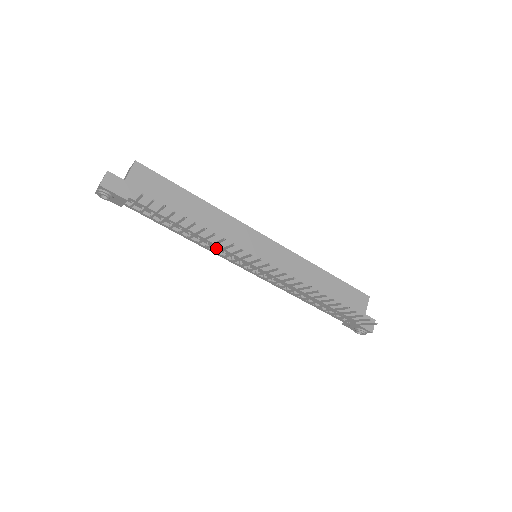
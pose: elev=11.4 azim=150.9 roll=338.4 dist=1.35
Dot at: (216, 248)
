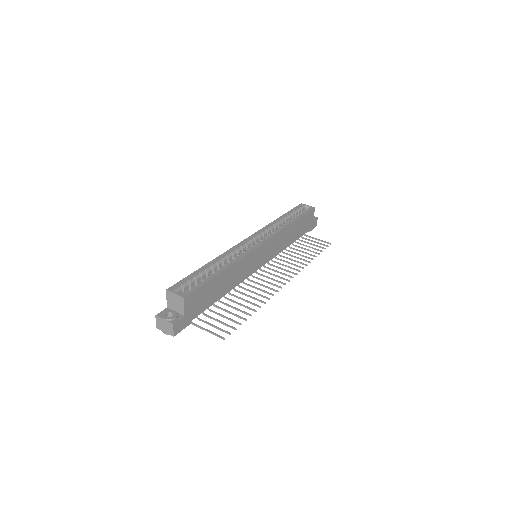
Dot at: occluded
